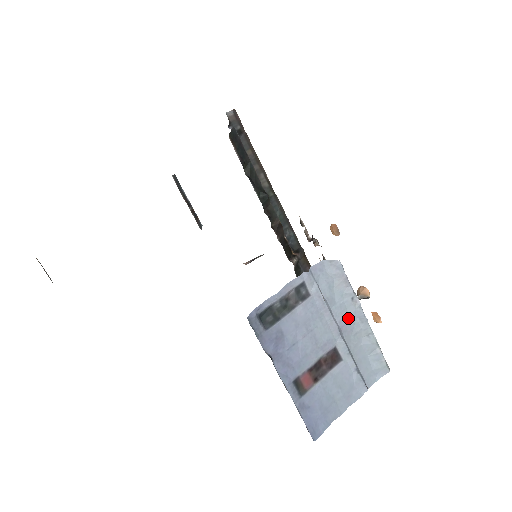
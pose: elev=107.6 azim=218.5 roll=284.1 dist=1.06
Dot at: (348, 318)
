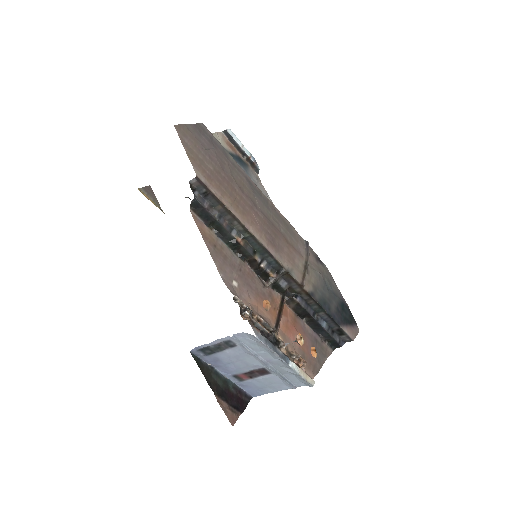
Dot at: (273, 358)
